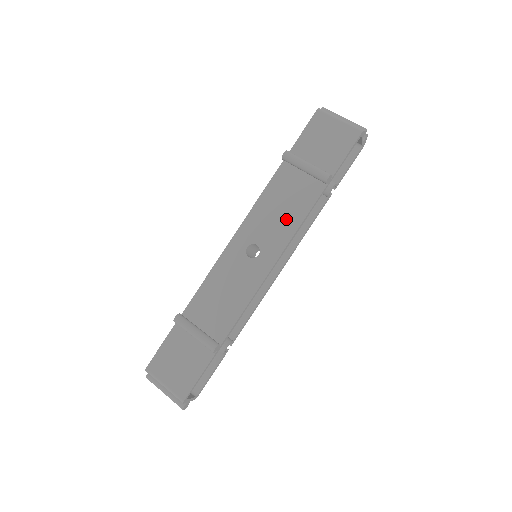
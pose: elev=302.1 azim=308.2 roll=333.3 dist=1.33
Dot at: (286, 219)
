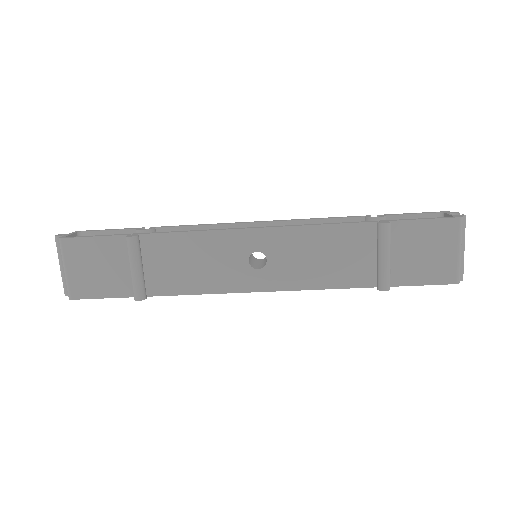
Dot at: (314, 271)
